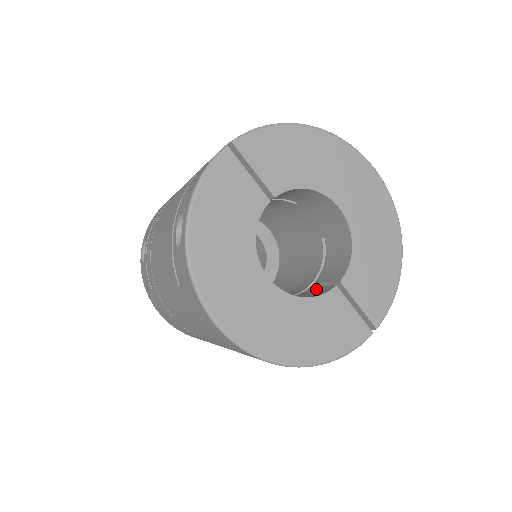
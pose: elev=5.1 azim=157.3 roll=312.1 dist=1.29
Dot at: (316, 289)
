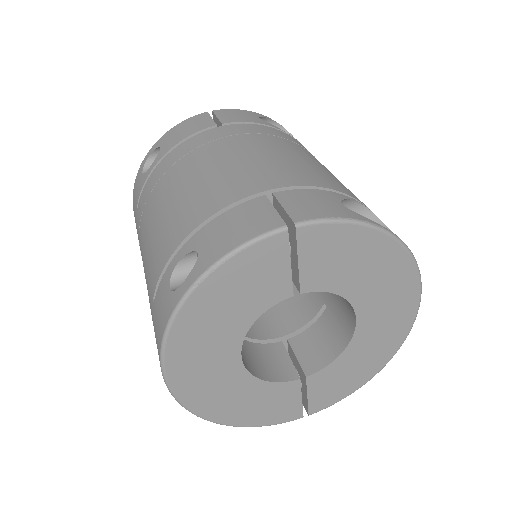
Dot at: (283, 357)
